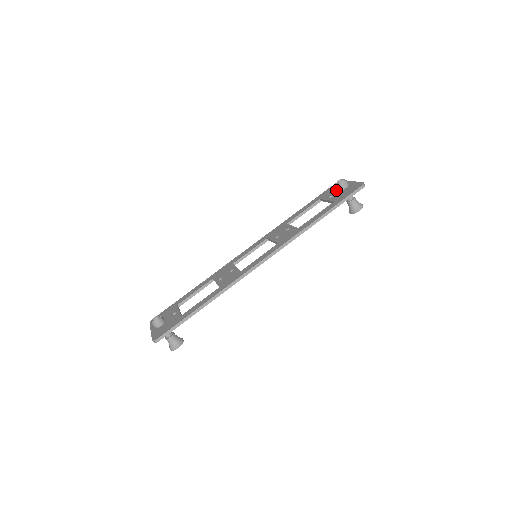
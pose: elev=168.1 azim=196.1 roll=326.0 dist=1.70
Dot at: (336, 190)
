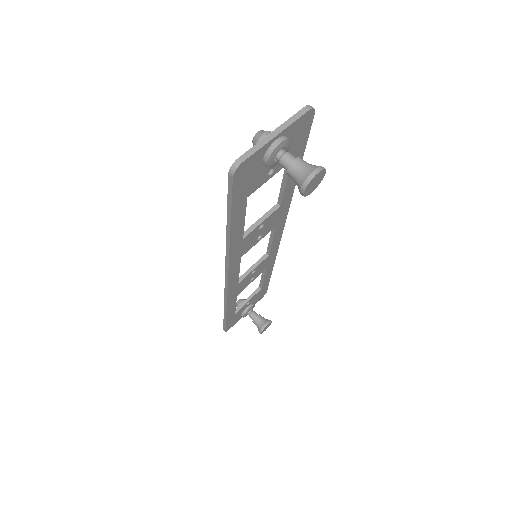
Dot at: occluded
